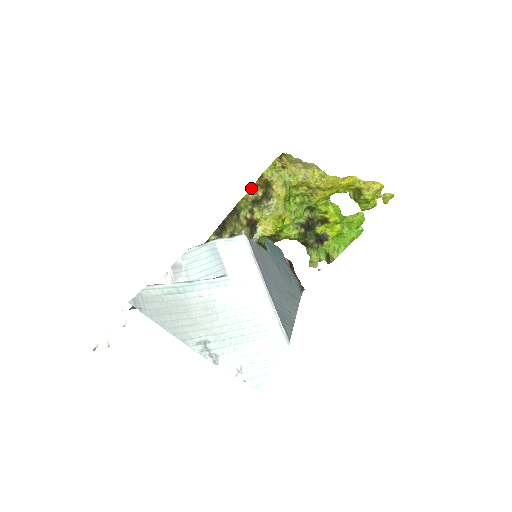
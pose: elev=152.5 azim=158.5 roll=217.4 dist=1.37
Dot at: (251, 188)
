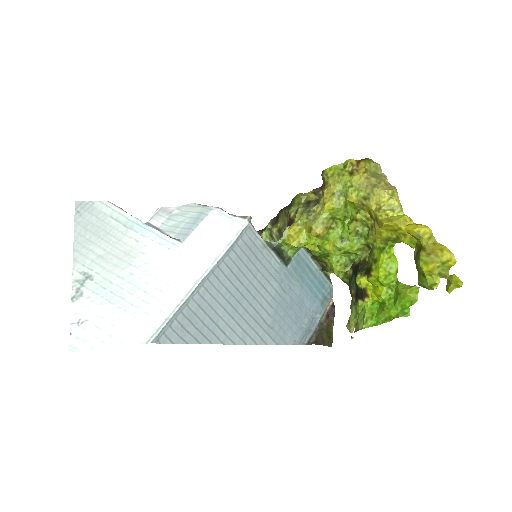
Dot at: (319, 187)
